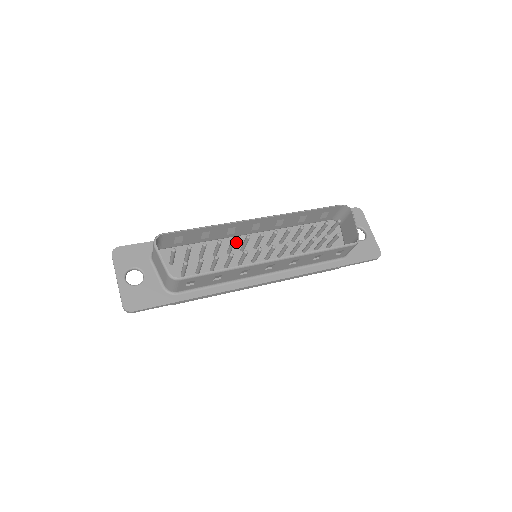
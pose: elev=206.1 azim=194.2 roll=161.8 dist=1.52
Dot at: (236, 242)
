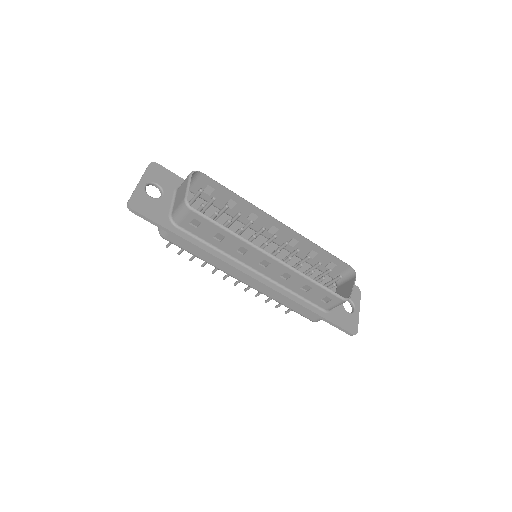
Dot at: (248, 233)
